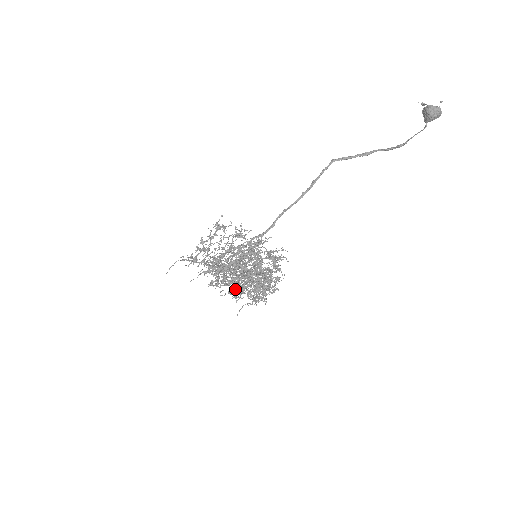
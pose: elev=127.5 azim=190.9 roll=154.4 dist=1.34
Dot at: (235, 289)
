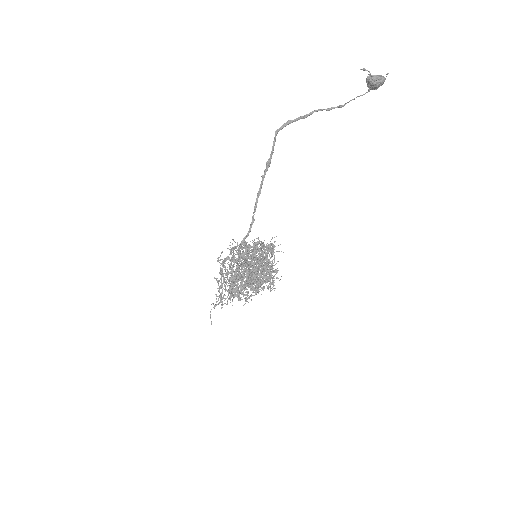
Dot at: occluded
